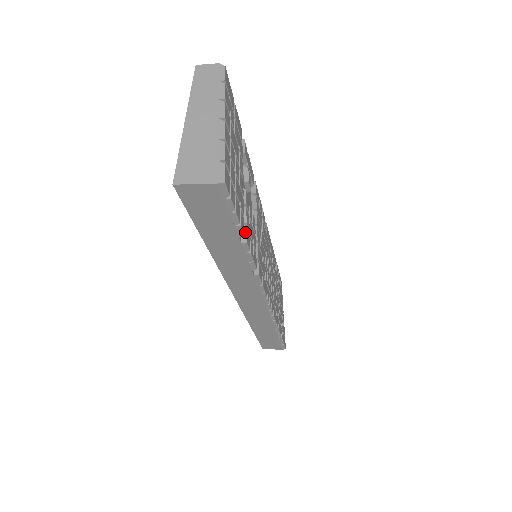
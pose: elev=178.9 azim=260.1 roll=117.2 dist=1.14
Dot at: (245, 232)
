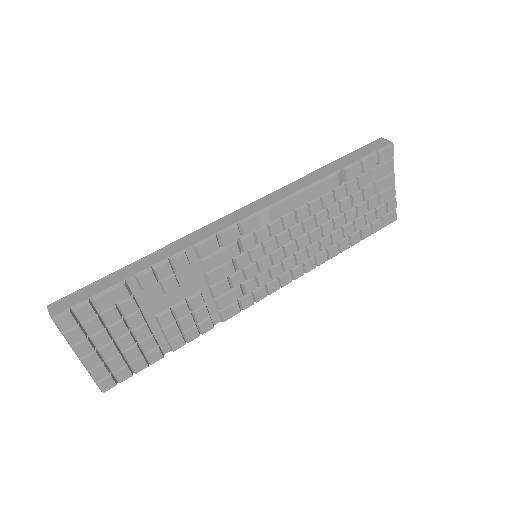
Dot at: (170, 345)
